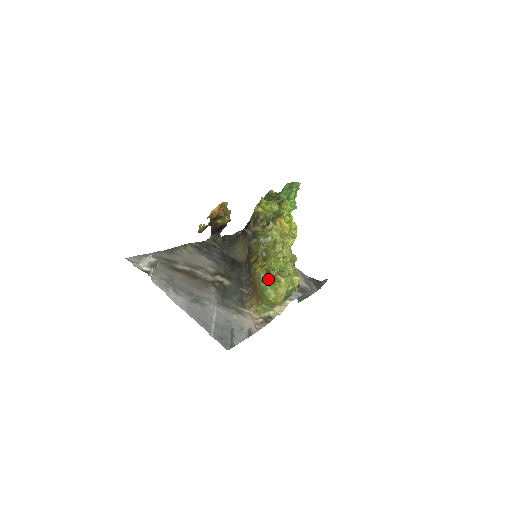
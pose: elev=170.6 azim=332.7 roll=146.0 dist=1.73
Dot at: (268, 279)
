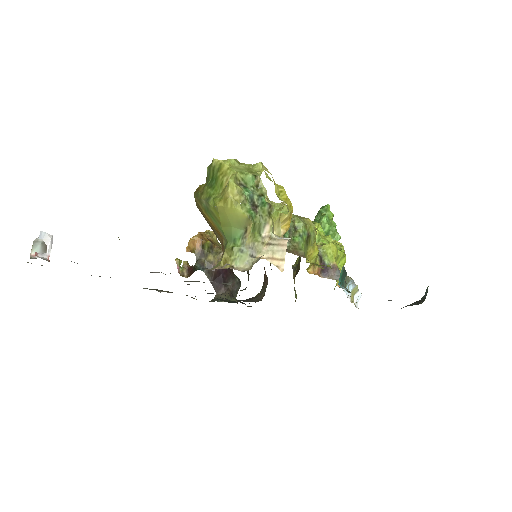
Dot at: (208, 183)
